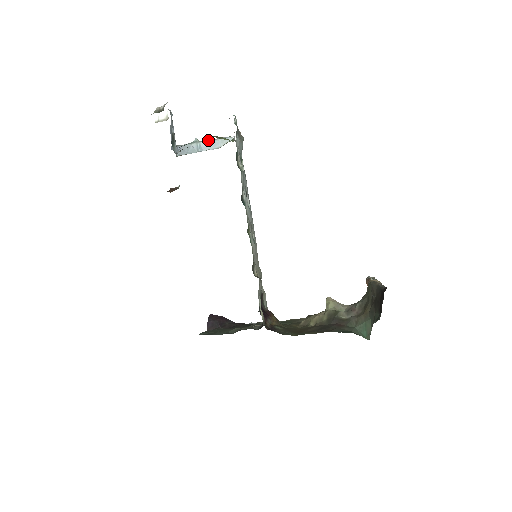
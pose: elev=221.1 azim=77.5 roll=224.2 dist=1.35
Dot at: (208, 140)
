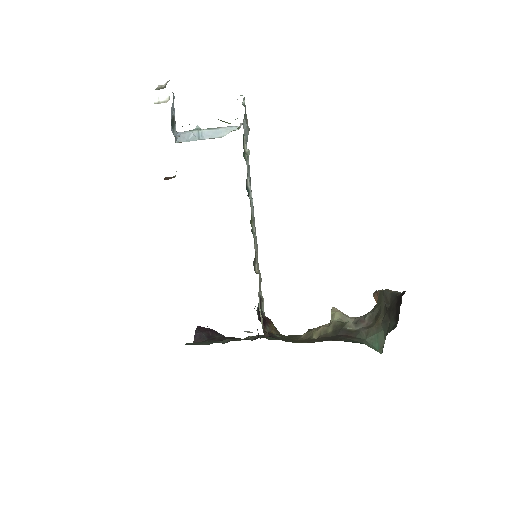
Dot at: (211, 128)
